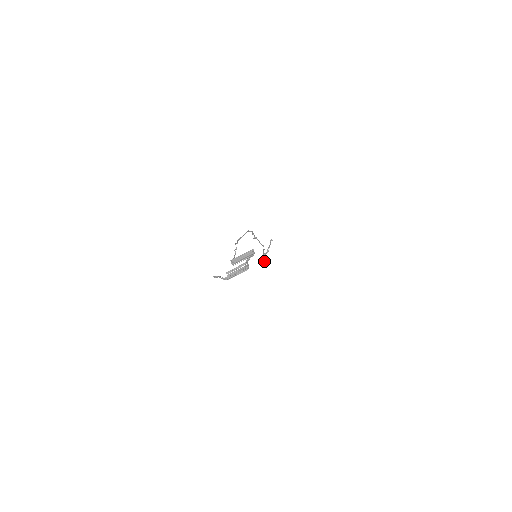
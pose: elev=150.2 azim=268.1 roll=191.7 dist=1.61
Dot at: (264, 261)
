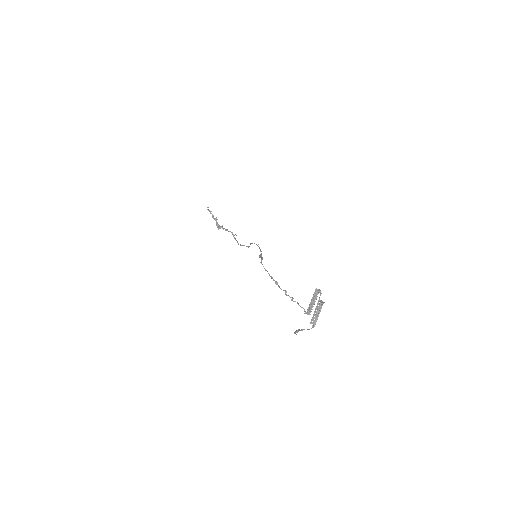
Dot at: (233, 235)
